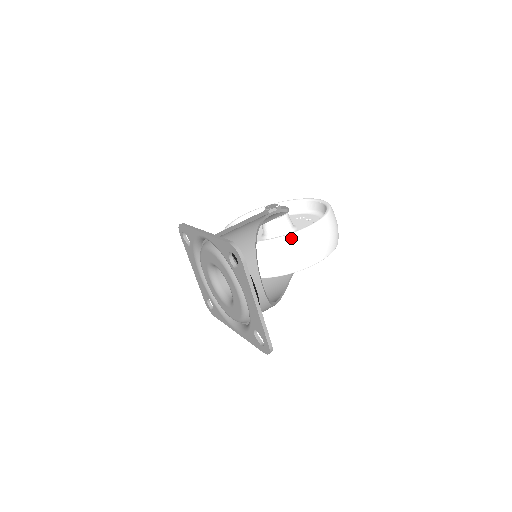
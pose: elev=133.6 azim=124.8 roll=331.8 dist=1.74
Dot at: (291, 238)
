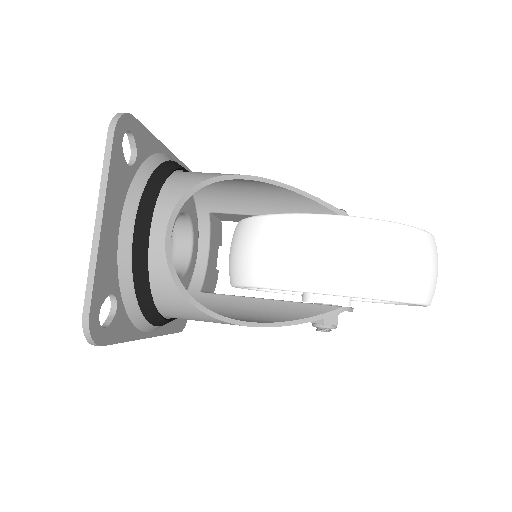
Dot at: (291, 219)
